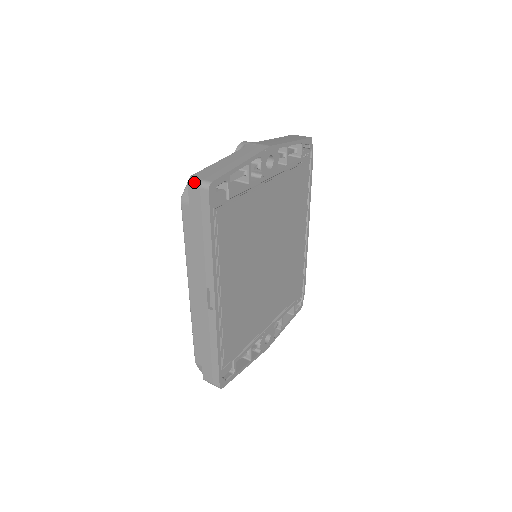
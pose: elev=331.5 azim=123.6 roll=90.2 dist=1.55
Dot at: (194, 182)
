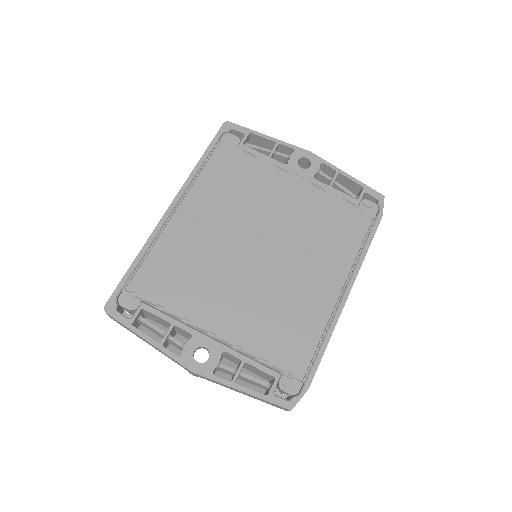
Dot at: occluded
